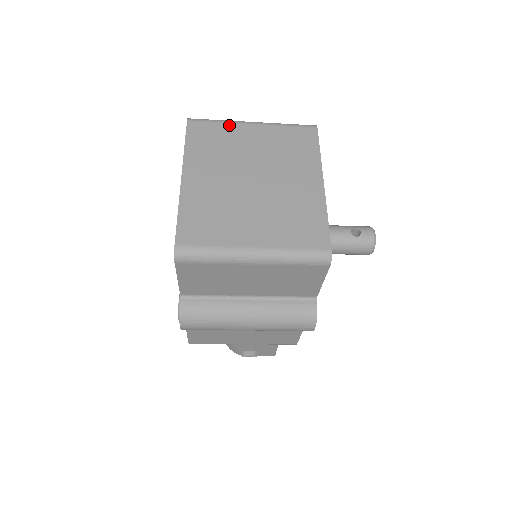
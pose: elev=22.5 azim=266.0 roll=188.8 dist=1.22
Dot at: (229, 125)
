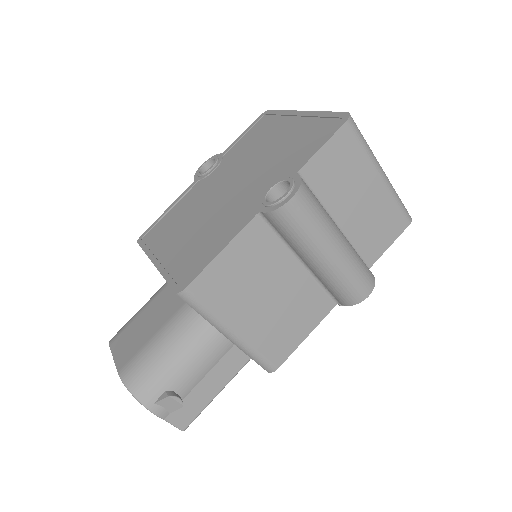
Dot at: occluded
